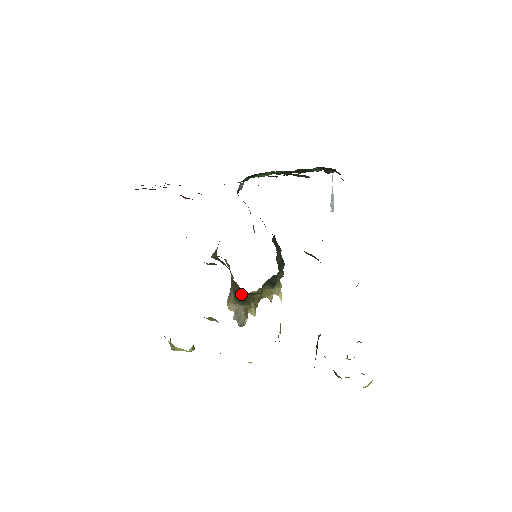
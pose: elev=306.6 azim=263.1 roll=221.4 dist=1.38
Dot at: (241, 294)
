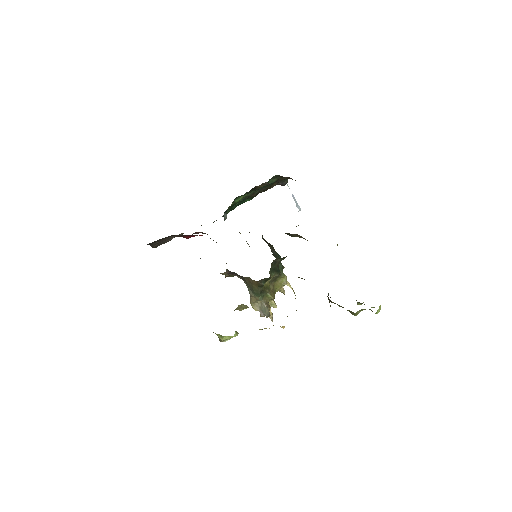
Dot at: (256, 286)
